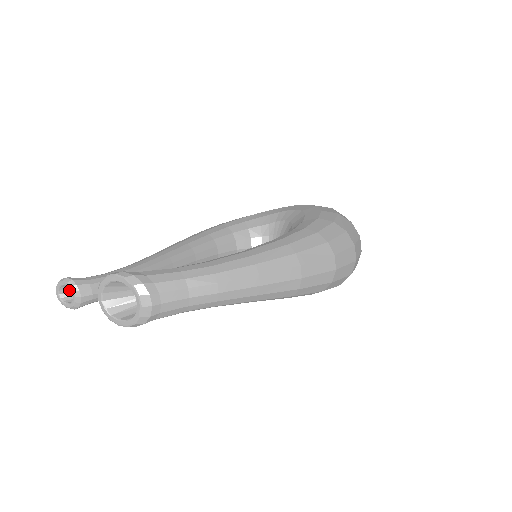
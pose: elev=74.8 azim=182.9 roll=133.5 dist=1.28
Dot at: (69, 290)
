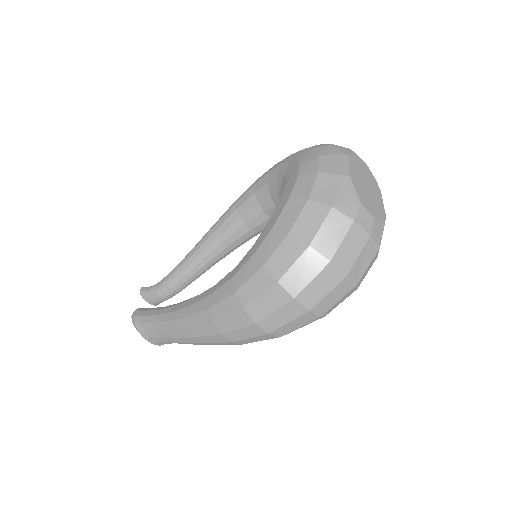
Dot at: occluded
